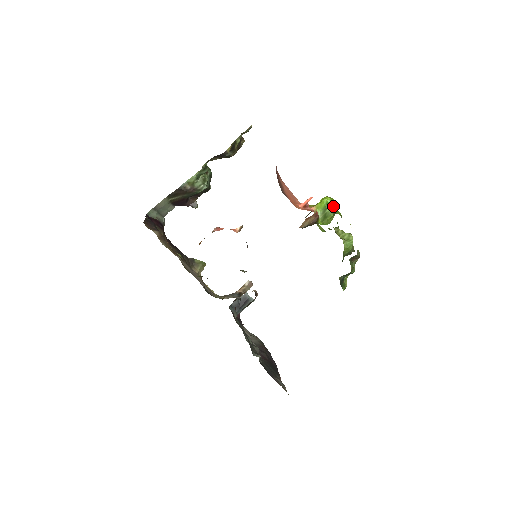
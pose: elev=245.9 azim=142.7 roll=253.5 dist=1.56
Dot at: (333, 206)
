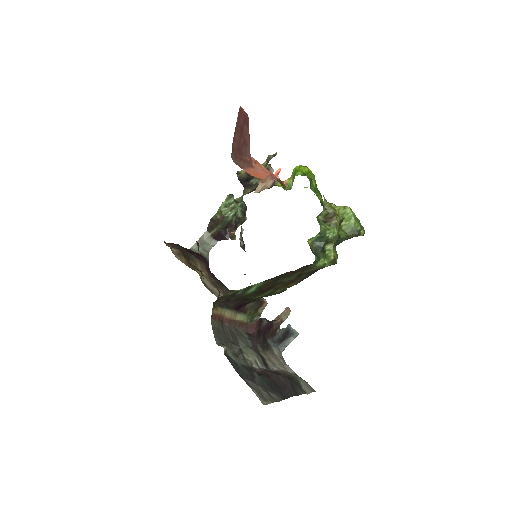
Dot at: (302, 171)
